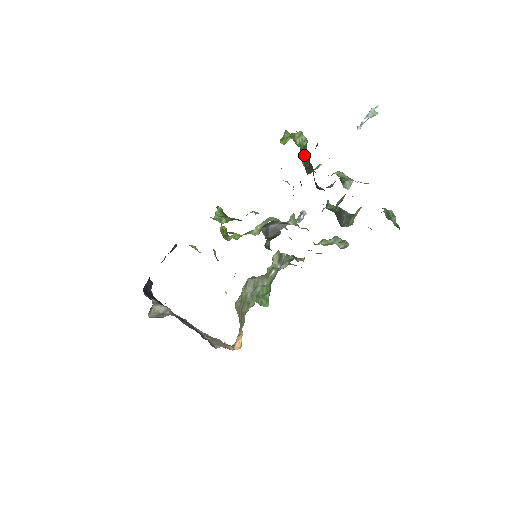
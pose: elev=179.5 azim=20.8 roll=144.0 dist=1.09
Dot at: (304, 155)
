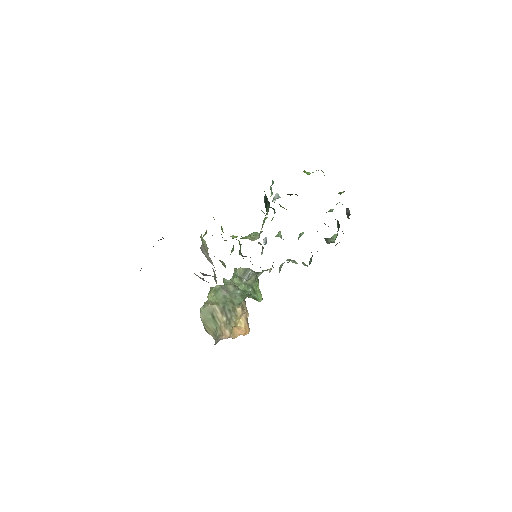
Dot at: occluded
